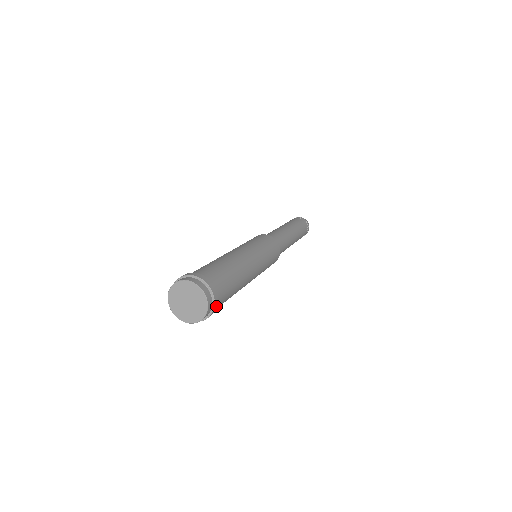
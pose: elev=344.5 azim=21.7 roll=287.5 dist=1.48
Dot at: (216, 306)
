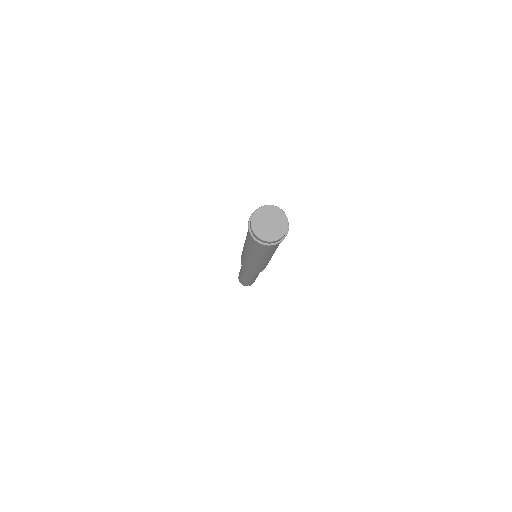
Dot at: occluded
